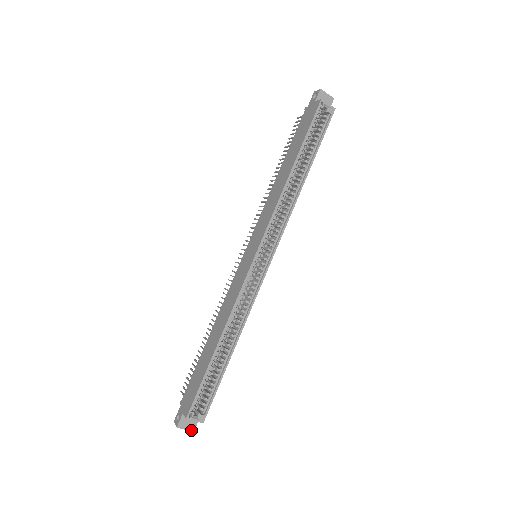
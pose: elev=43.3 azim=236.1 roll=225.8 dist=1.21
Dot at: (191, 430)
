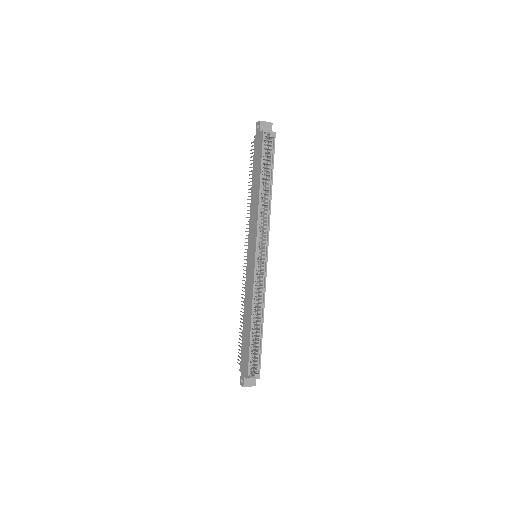
Dot at: occluded
